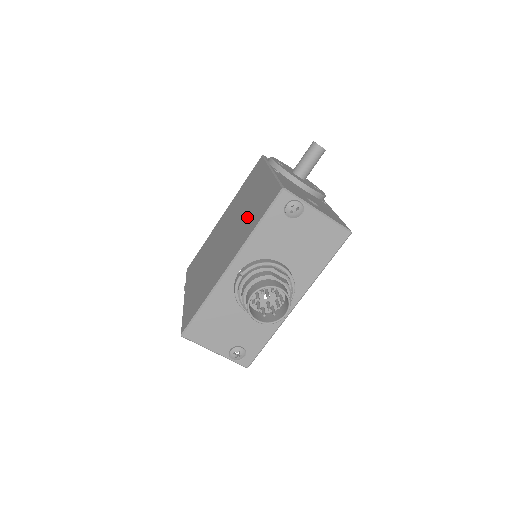
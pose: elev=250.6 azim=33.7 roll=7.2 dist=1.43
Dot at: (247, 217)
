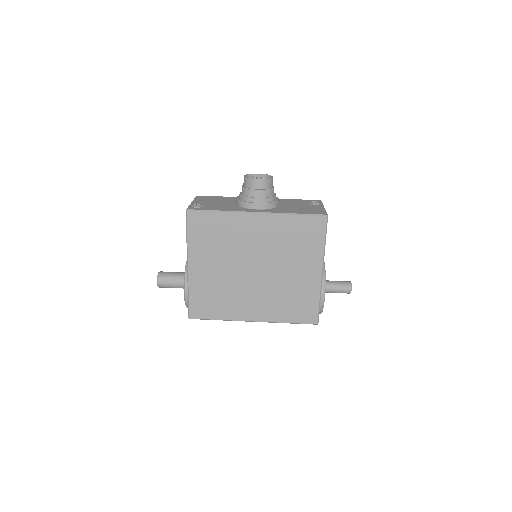
Dot at: occluded
